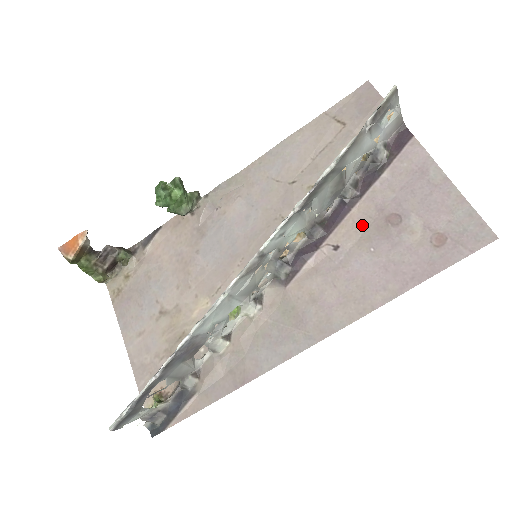
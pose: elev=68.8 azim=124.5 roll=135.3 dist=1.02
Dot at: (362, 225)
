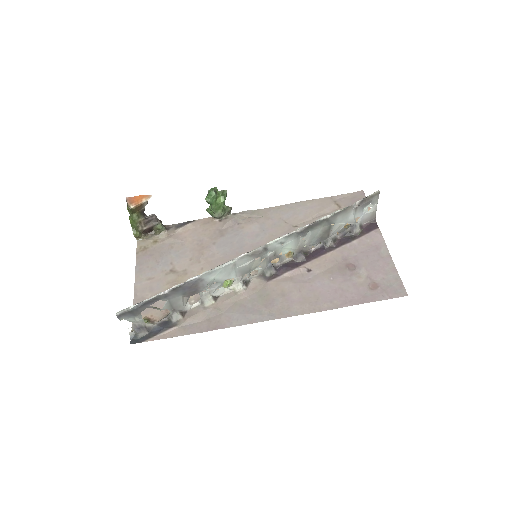
Dot at: (330, 264)
